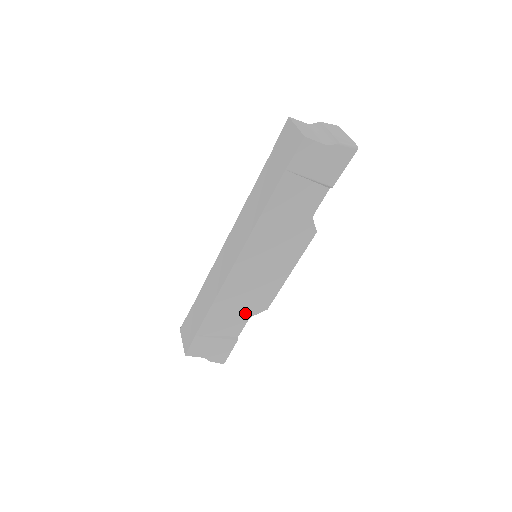
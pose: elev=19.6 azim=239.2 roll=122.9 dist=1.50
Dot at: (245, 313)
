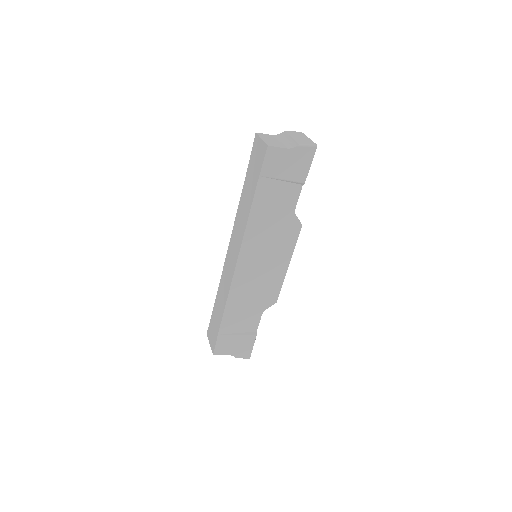
Dot at: (257, 308)
